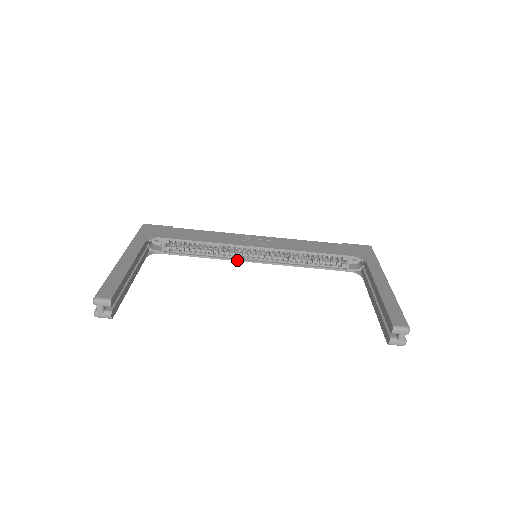
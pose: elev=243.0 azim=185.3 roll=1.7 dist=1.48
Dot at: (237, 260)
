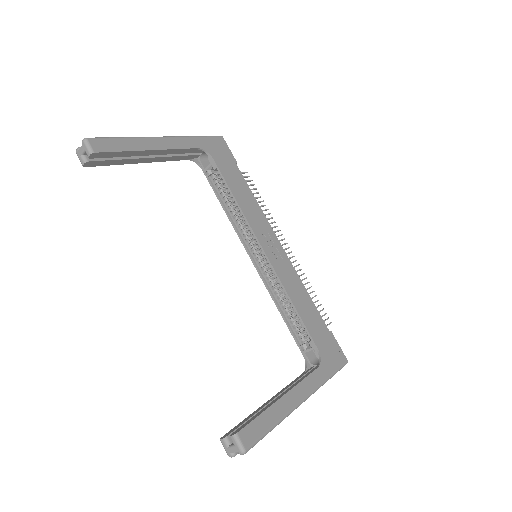
Dot at: (242, 241)
